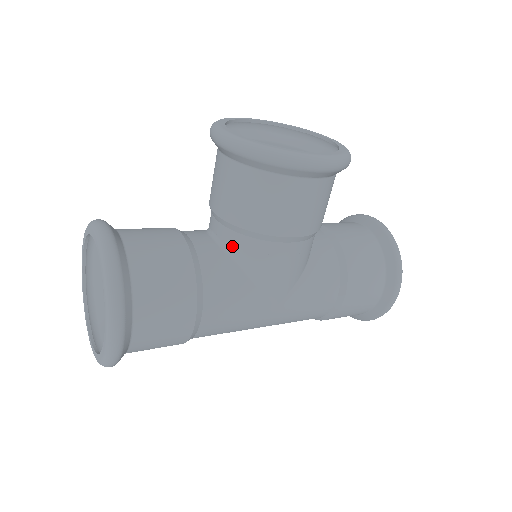
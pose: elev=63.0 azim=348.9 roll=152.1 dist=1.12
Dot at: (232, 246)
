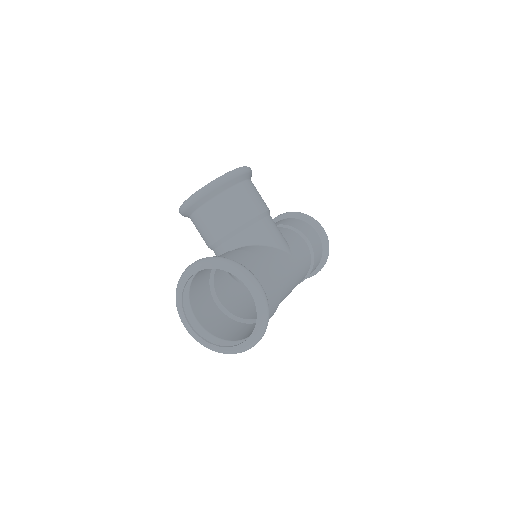
Dot at: (247, 240)
